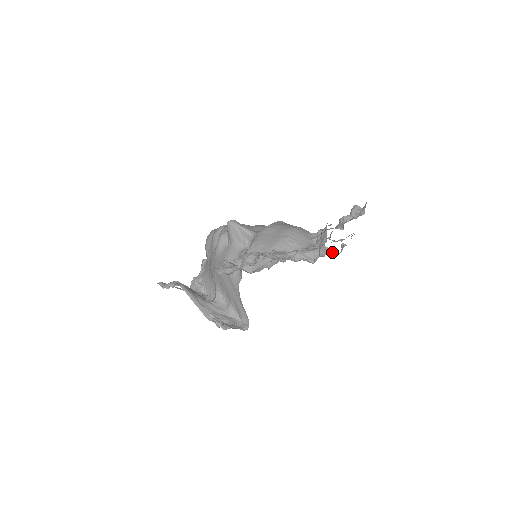
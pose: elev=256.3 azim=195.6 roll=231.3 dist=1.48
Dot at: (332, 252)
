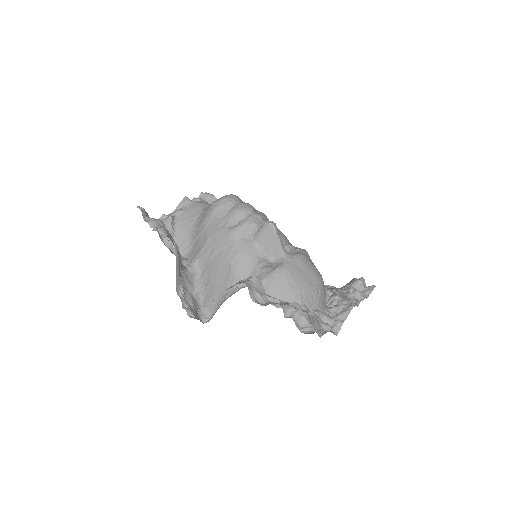
Dot at: occluded
